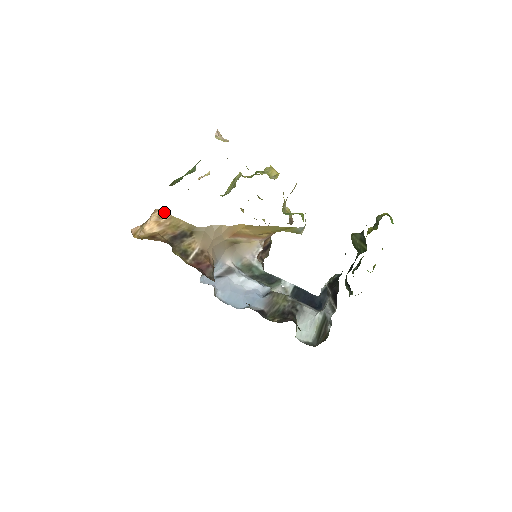
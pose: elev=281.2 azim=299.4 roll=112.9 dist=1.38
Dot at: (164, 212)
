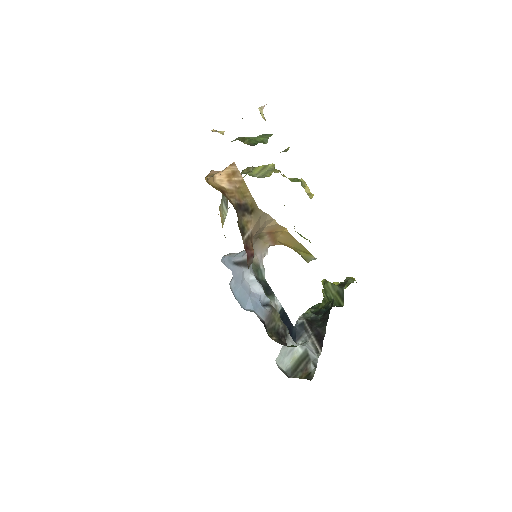
Dot at: (239, 171)
